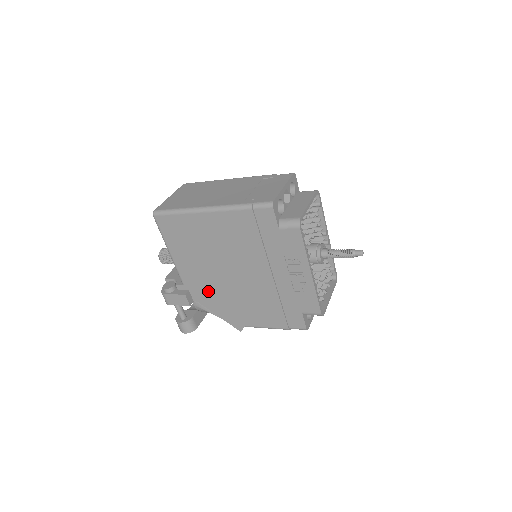
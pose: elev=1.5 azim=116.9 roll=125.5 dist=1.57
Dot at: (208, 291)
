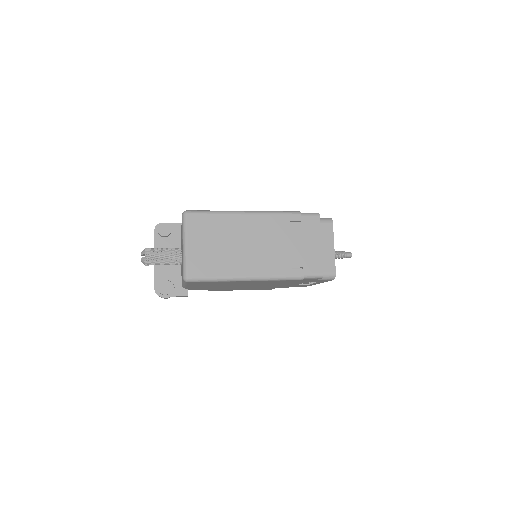
Dot at: (210, 288)
